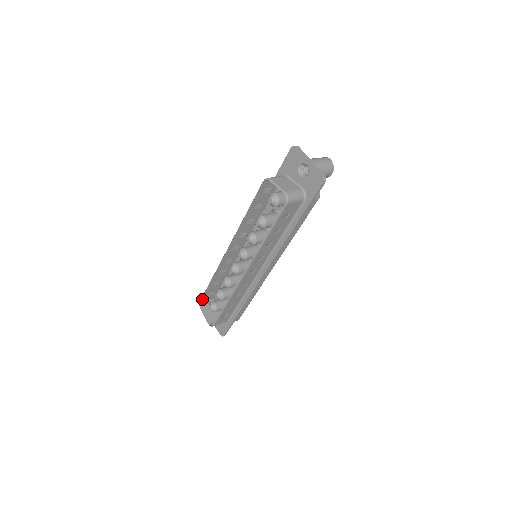
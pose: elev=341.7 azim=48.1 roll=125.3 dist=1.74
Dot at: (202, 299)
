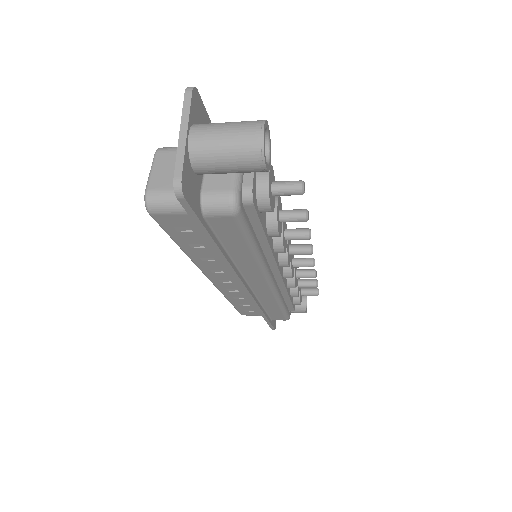
Dot at: occluded
